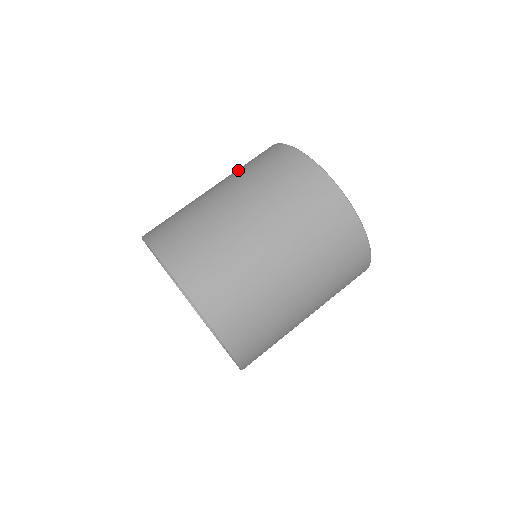
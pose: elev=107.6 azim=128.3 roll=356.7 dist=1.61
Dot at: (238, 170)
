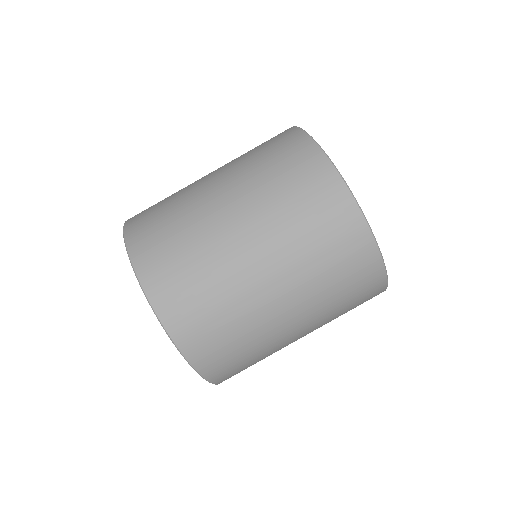
Dot at: (251, 164)
